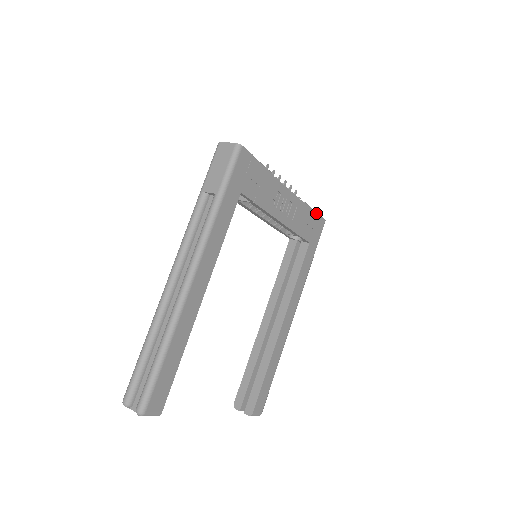
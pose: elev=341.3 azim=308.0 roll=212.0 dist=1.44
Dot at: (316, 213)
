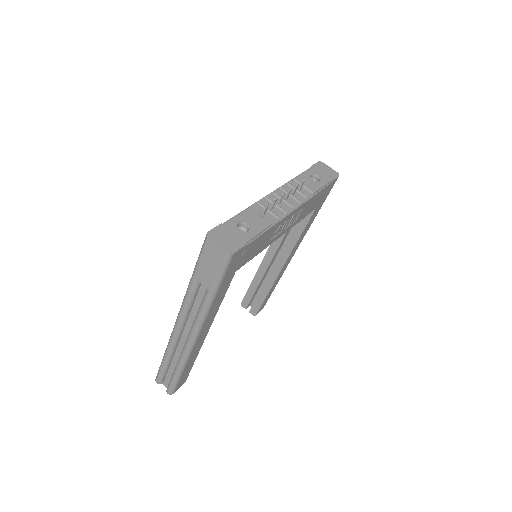
Dot at: (327, 183)
